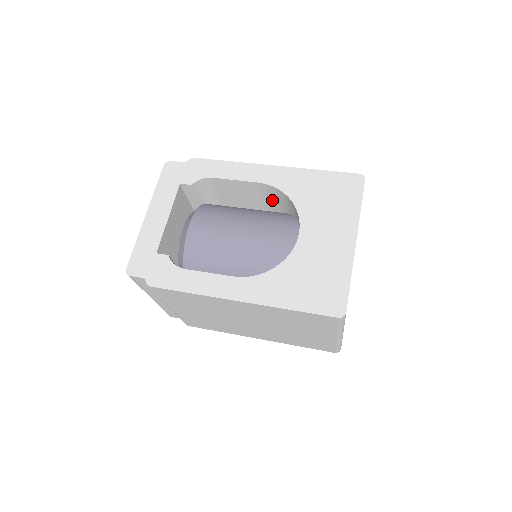
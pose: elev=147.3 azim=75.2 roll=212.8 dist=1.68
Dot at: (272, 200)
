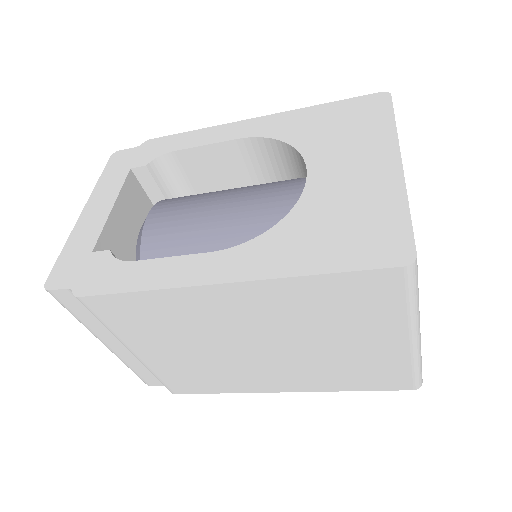
Dot at: (264, 169)
